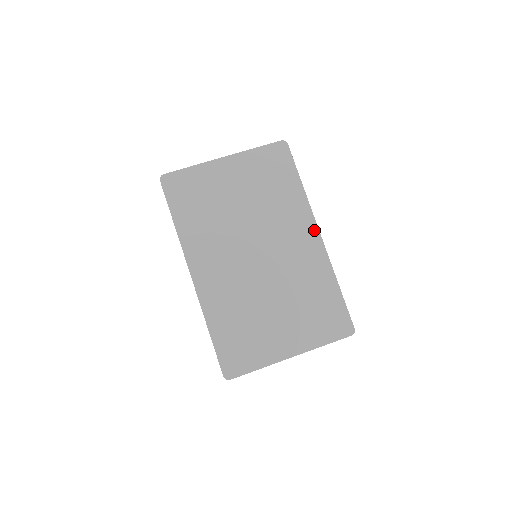
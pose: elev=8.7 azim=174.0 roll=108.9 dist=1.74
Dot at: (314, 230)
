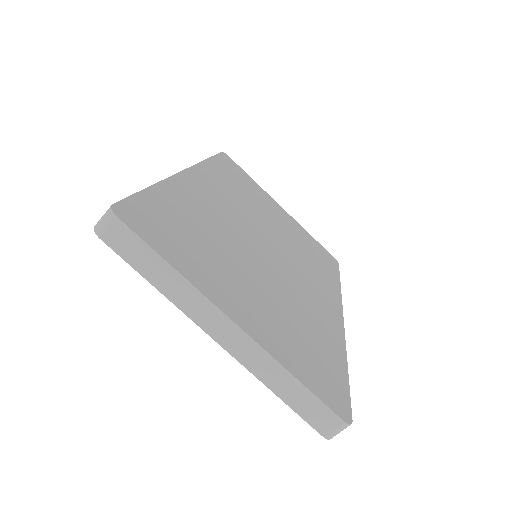
Dot at: (338, 308)
